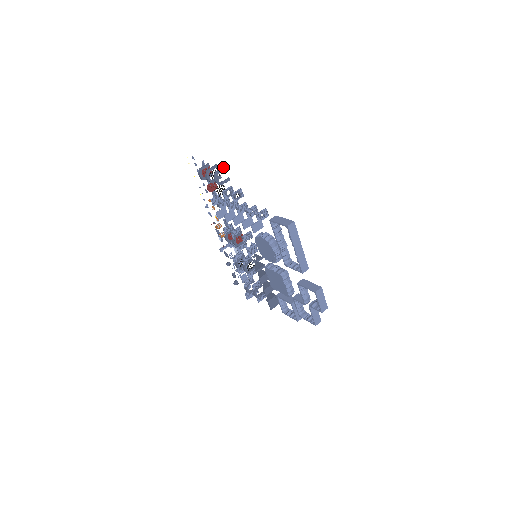
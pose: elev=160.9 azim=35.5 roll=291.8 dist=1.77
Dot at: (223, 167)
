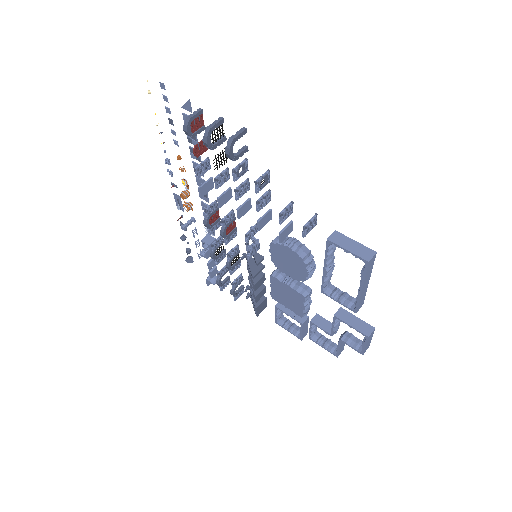
Dot at: (242, 129)
